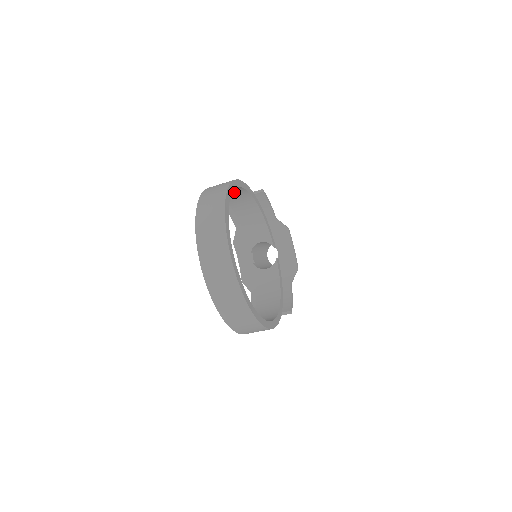
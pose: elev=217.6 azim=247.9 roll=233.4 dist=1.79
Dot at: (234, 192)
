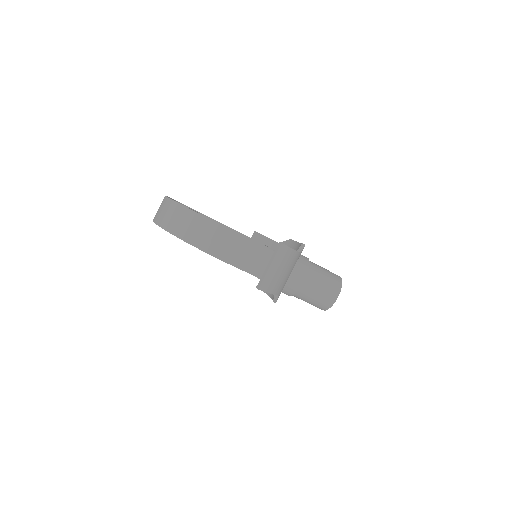
Dot at: occluded
